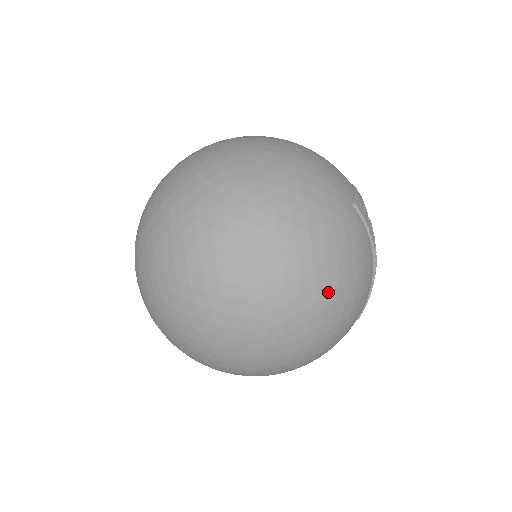
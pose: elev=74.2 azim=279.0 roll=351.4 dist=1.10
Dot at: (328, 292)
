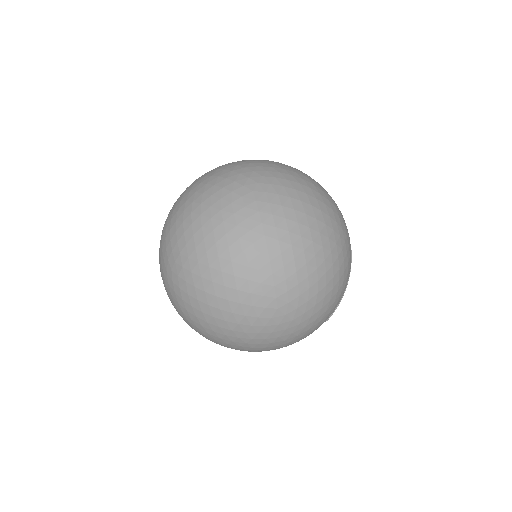
Dot at: occluded
